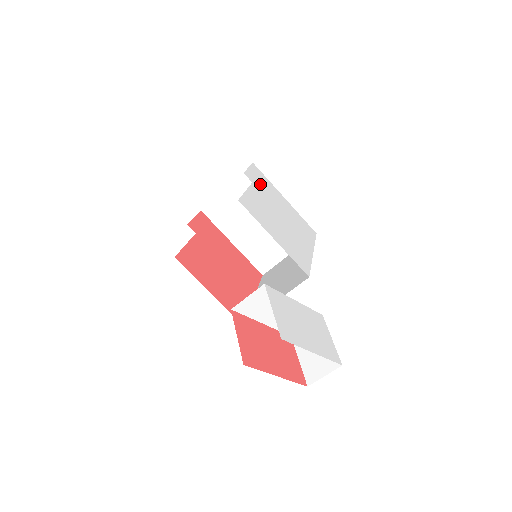
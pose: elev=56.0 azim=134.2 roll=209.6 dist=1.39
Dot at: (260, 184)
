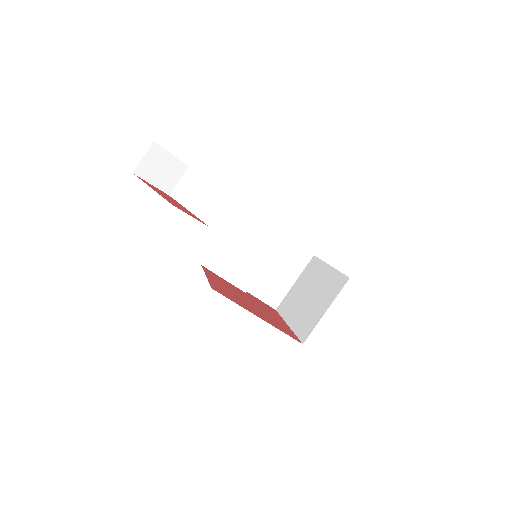
Dot at: occluded
